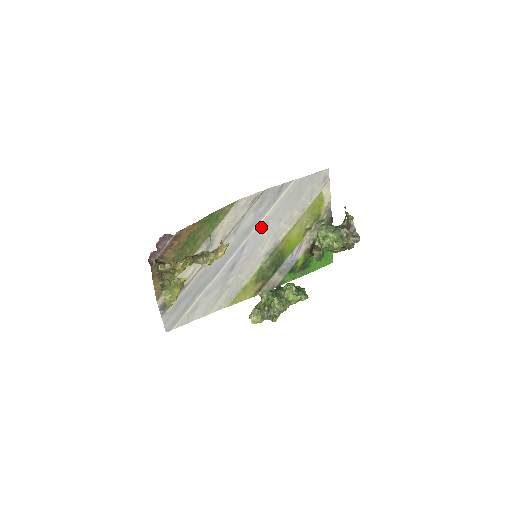
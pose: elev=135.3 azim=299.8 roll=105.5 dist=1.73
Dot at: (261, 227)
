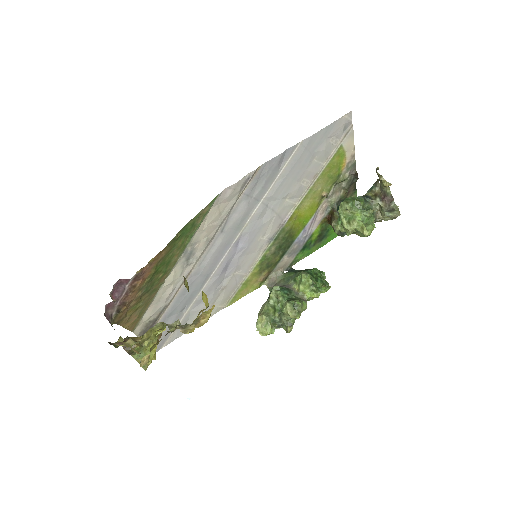
Dot at: (258, 213)
